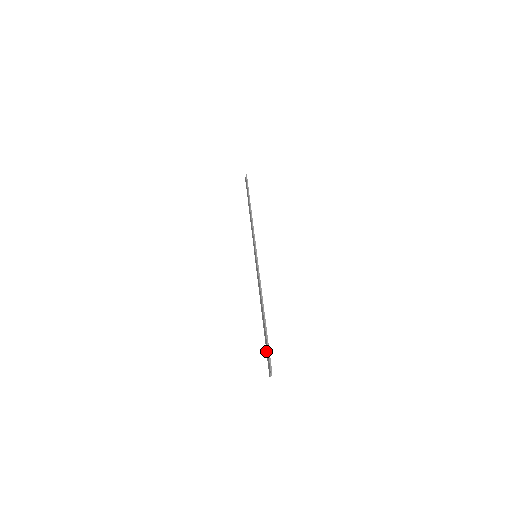
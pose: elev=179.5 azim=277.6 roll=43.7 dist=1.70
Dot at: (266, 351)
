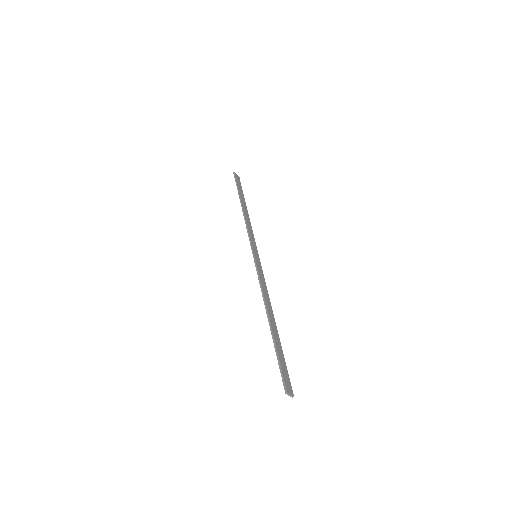
Dot at: (284, 366)
